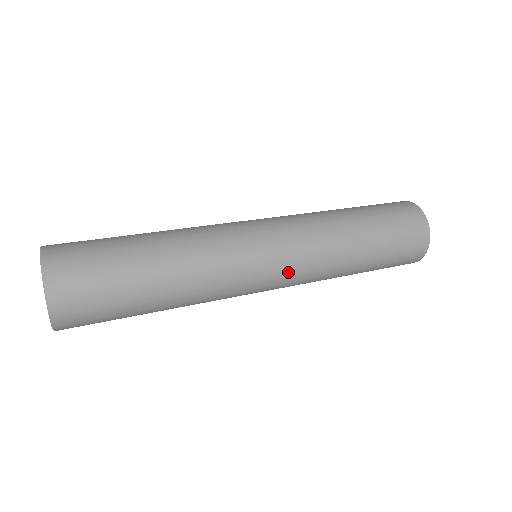
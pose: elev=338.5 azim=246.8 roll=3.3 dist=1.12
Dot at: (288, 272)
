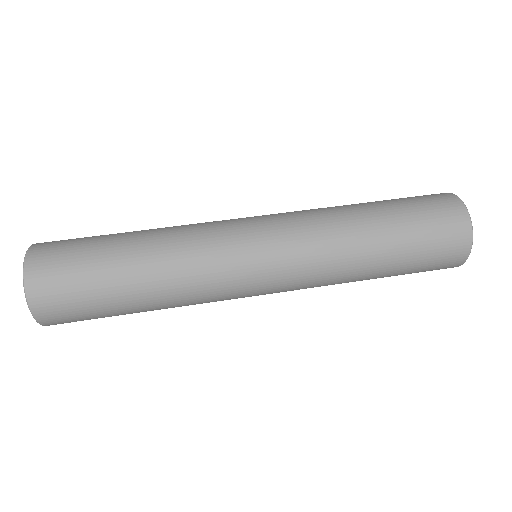
Dot at: (282, 291)
